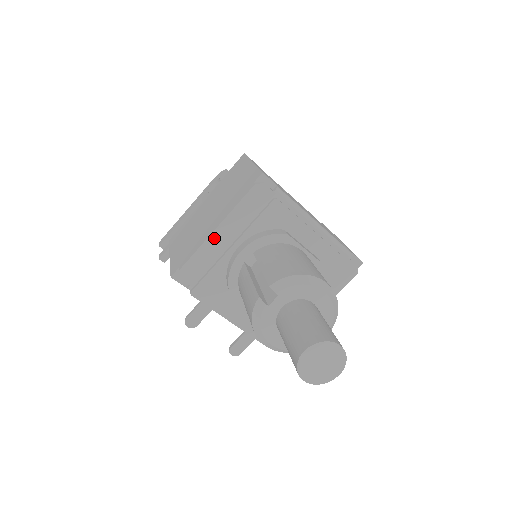
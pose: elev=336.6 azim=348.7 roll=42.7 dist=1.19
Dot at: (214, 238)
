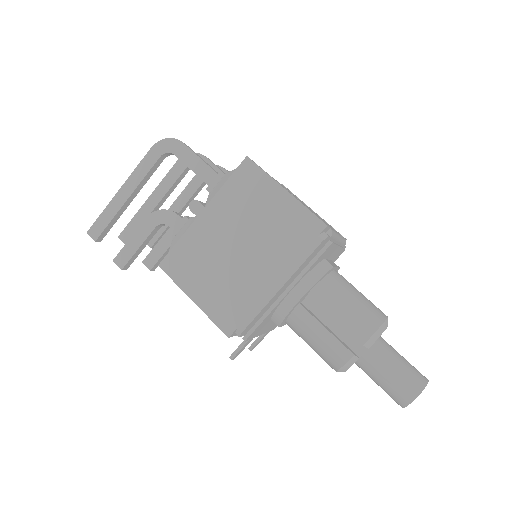
Dot at: (276, 295)
